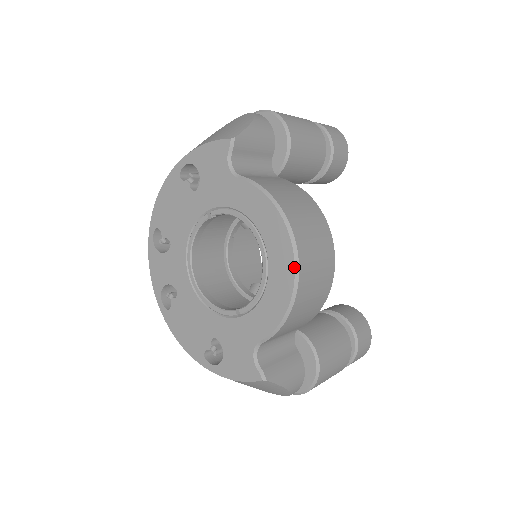
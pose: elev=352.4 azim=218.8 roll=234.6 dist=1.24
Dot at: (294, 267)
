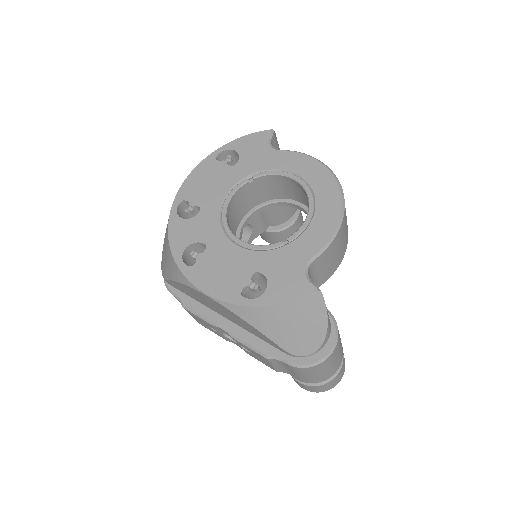
Dot at: (340, 193)
